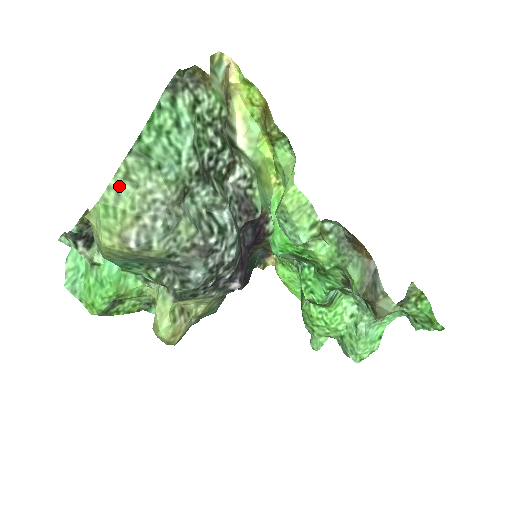
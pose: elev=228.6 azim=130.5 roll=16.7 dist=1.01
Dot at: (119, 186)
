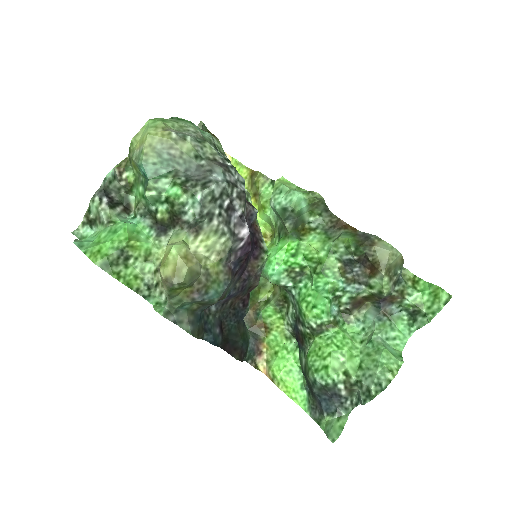
Dot at: (164, 120)
